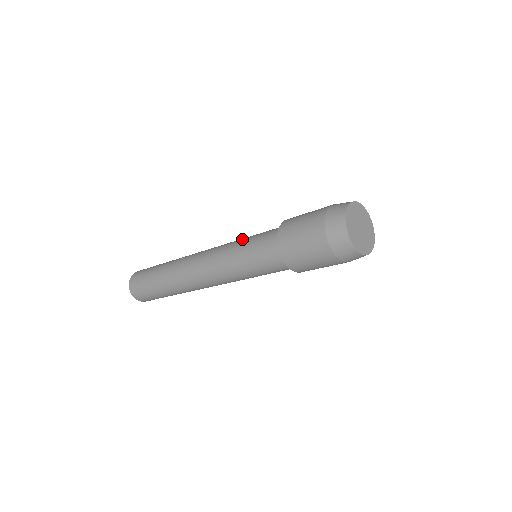
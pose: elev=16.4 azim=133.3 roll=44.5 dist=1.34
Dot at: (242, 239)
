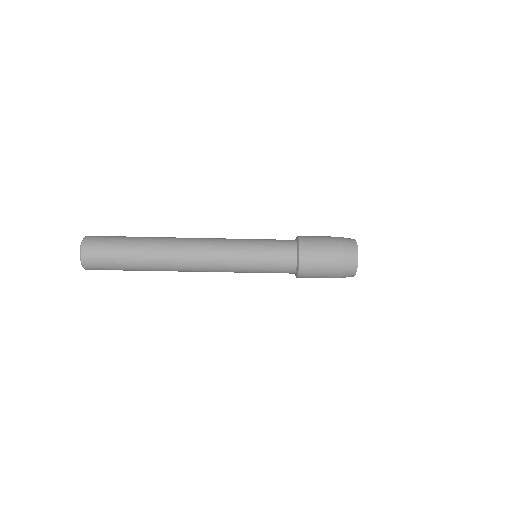
Dot at: occluded
